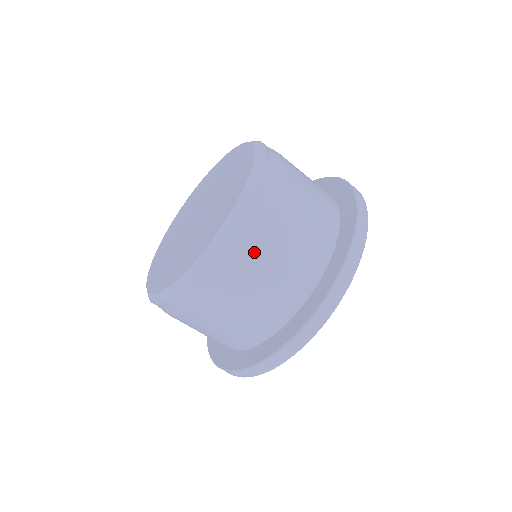
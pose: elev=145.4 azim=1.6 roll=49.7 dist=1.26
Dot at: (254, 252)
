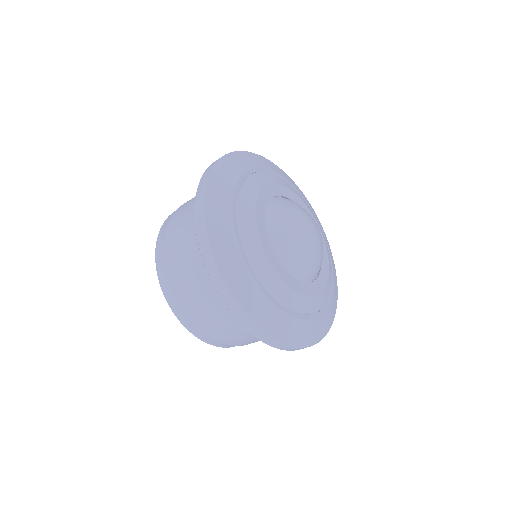
Dot at: (175, 216)
